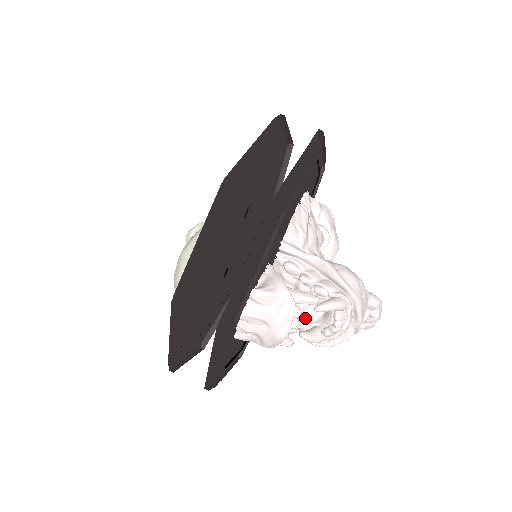
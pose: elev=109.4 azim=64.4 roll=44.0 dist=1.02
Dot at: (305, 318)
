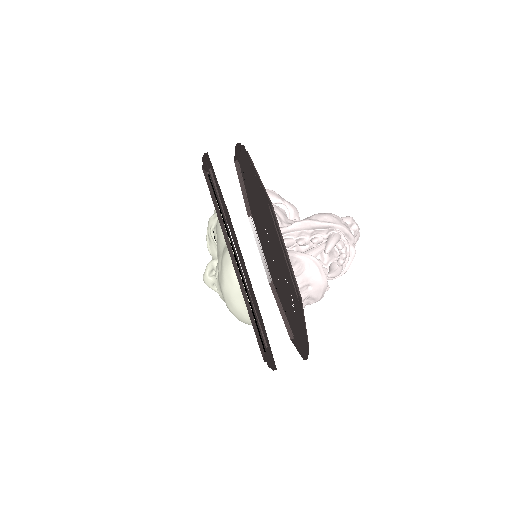
Dot at: occluded
